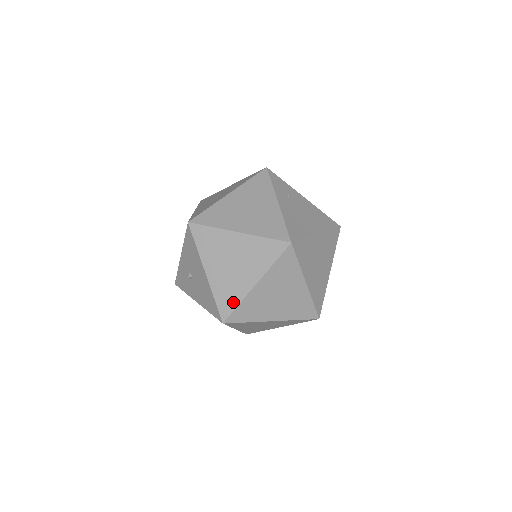
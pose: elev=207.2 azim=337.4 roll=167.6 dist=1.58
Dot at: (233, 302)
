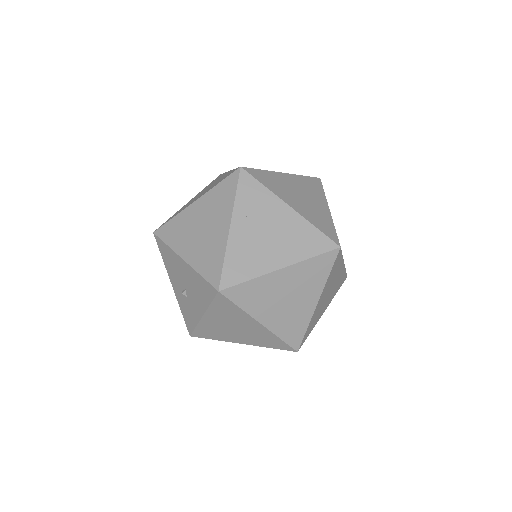
Dot at: (218, 262)
